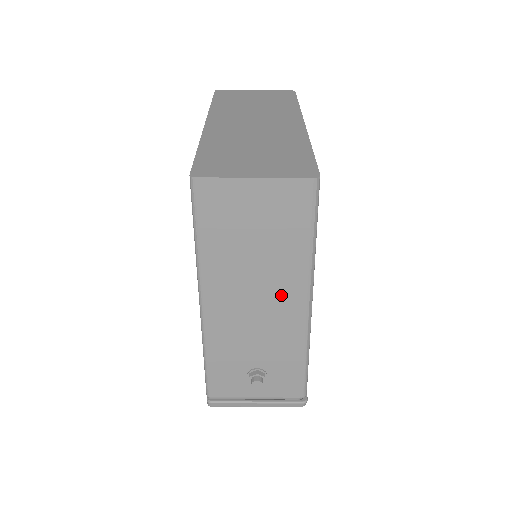
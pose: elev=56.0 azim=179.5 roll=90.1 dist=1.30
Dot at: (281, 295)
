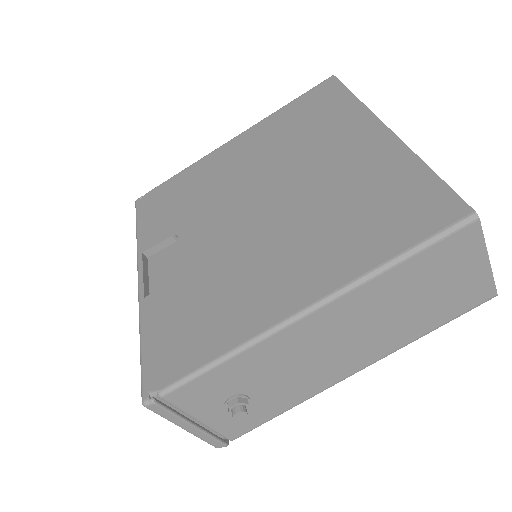
Dot at: (361, 351)
